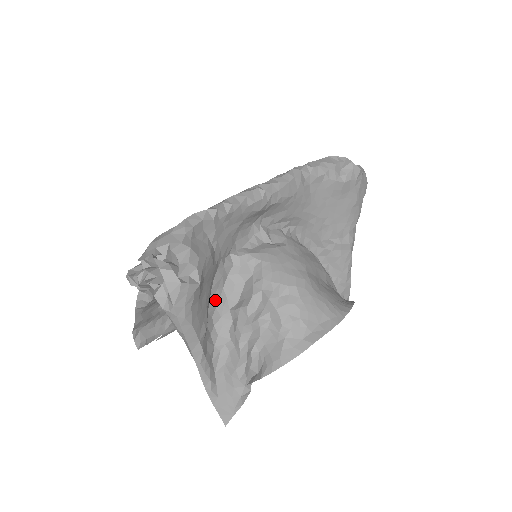
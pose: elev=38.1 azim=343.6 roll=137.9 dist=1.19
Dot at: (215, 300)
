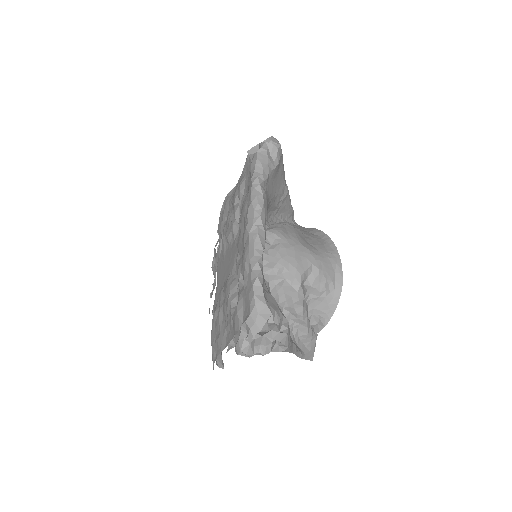
Dot at: occluded
